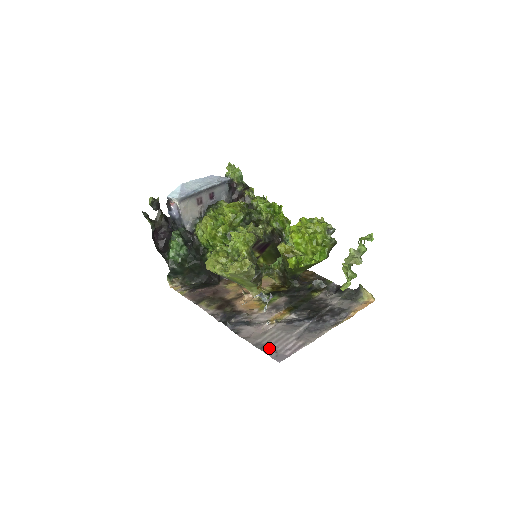
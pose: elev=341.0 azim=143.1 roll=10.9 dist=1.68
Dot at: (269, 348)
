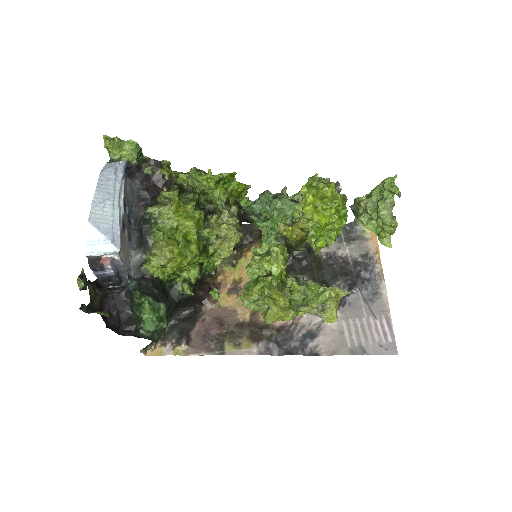
Dot at: (370, 347)
